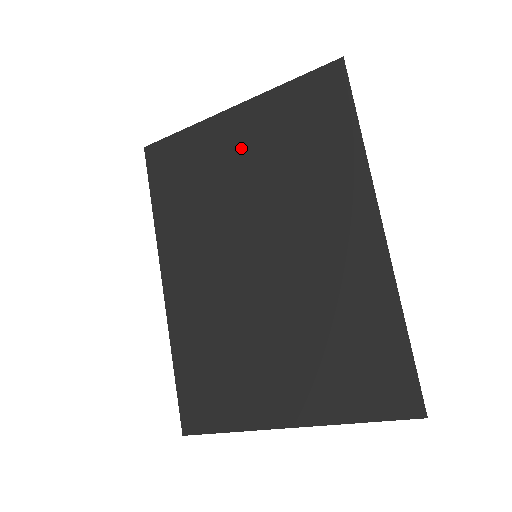
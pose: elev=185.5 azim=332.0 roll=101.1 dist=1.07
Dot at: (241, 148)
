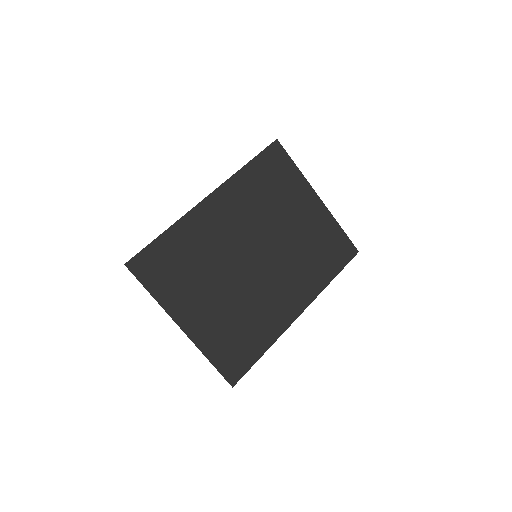
Dot at: (304, 216)
